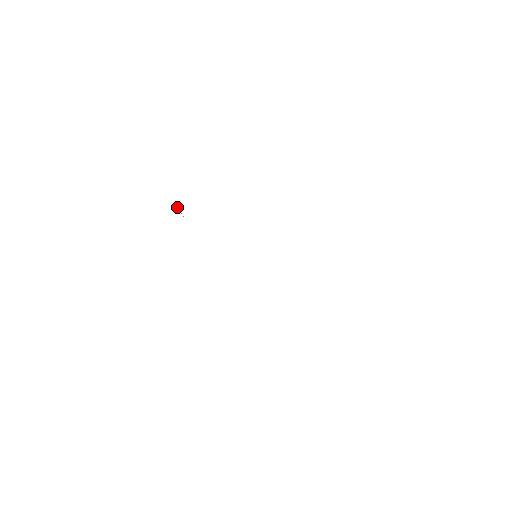
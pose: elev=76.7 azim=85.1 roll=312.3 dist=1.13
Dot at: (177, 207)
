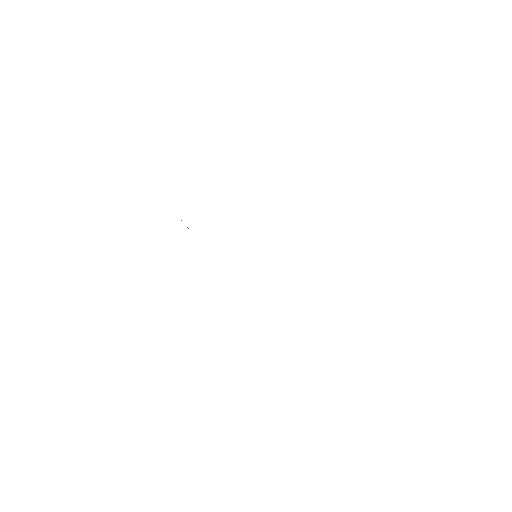
Dot at: occluded
